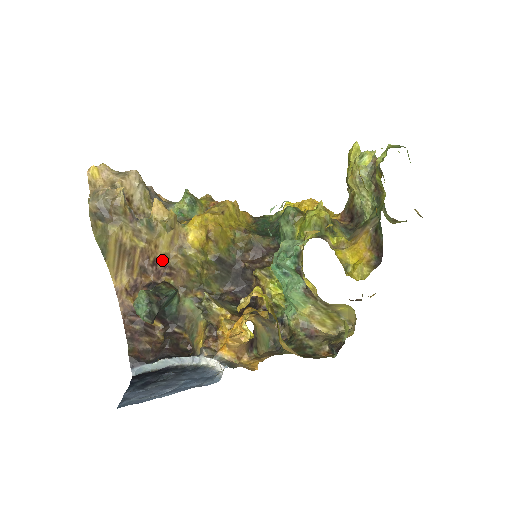
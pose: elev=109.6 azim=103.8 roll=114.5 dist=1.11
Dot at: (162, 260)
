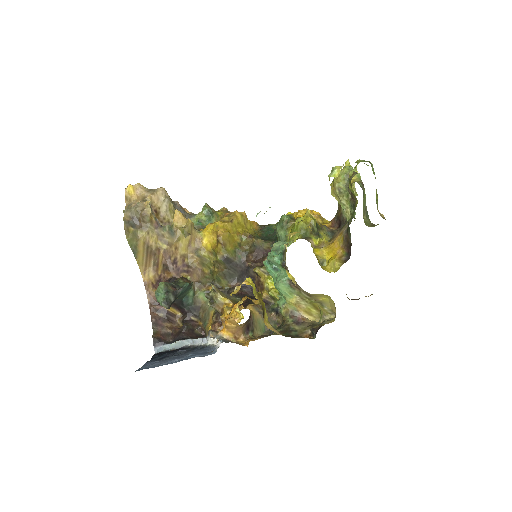
Dot at: (181, 260)
